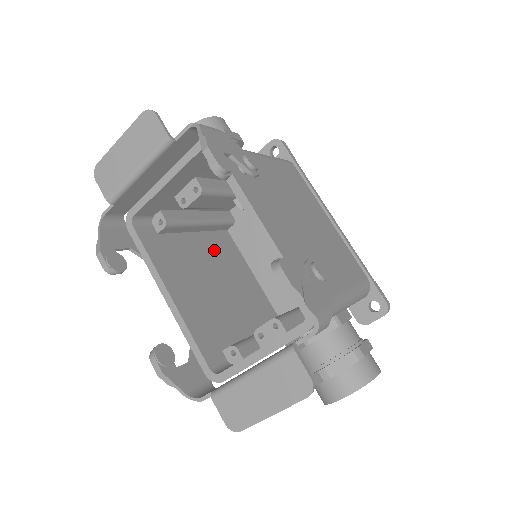
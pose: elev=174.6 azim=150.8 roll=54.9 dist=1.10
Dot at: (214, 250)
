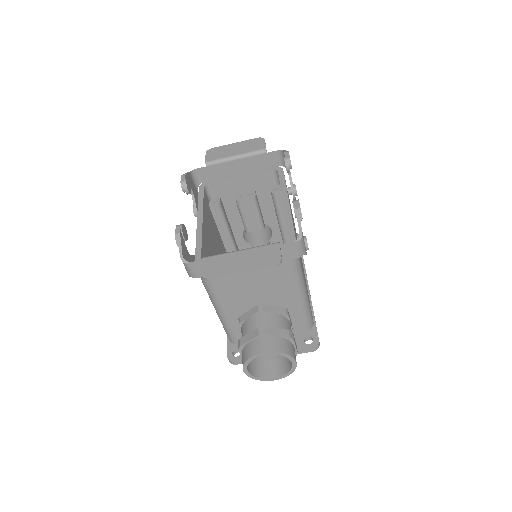
Dot at: occluded
